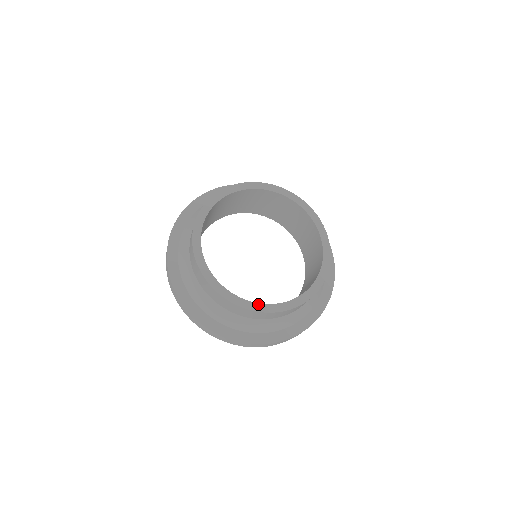
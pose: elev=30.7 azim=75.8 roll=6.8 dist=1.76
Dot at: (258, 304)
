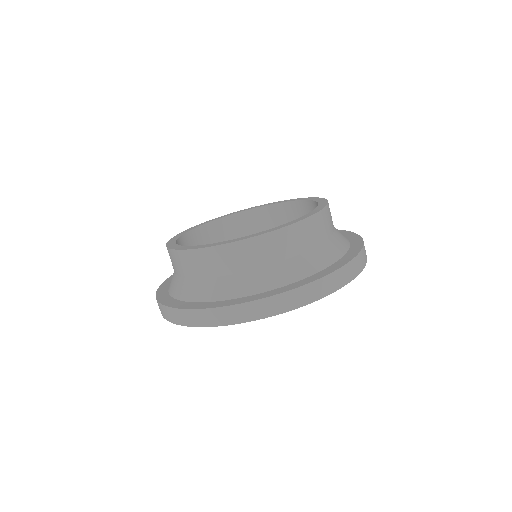
Dot at: (243, 237)
